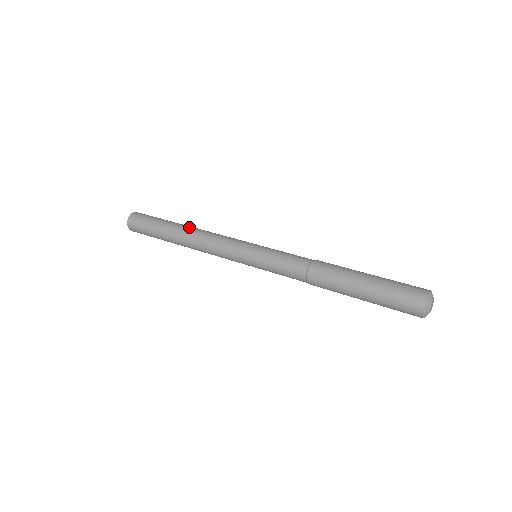
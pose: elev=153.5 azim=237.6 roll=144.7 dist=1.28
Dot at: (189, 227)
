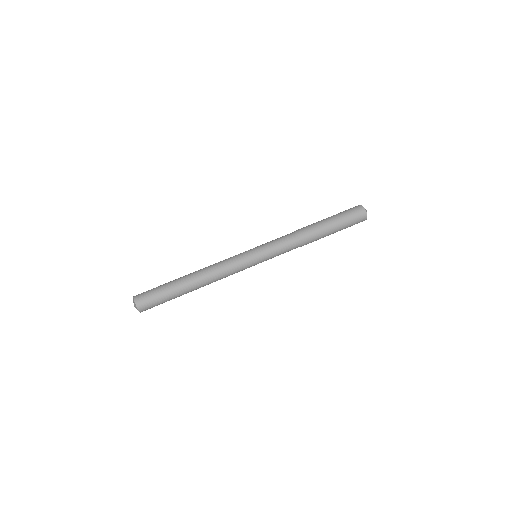
Dot at: (198, 283)
